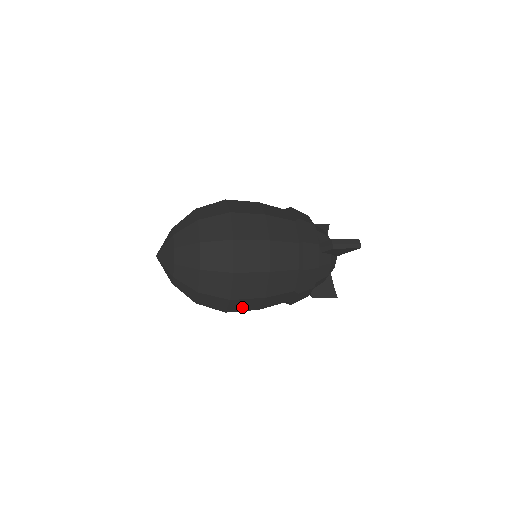
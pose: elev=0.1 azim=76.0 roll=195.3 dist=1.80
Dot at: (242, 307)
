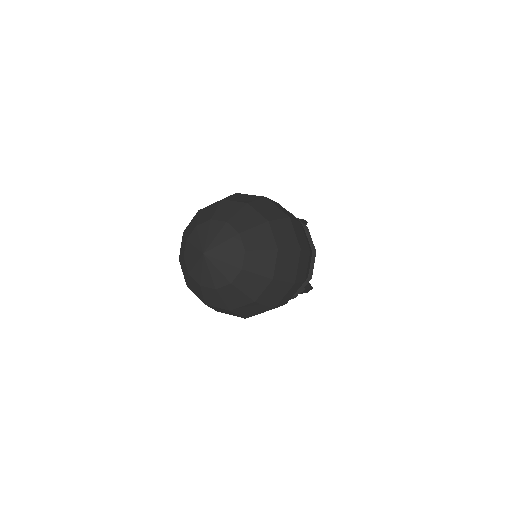
Dot at: (301, 272)
